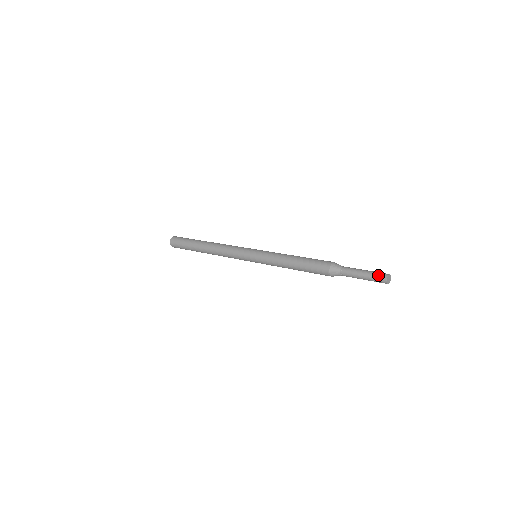
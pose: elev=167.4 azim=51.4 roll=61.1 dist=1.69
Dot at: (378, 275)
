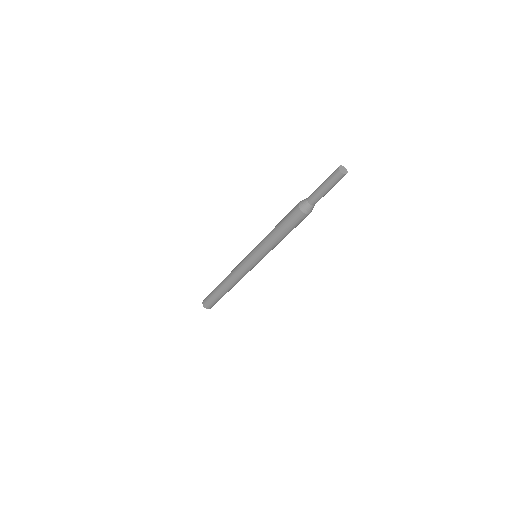
Dot at: (332, 175)
